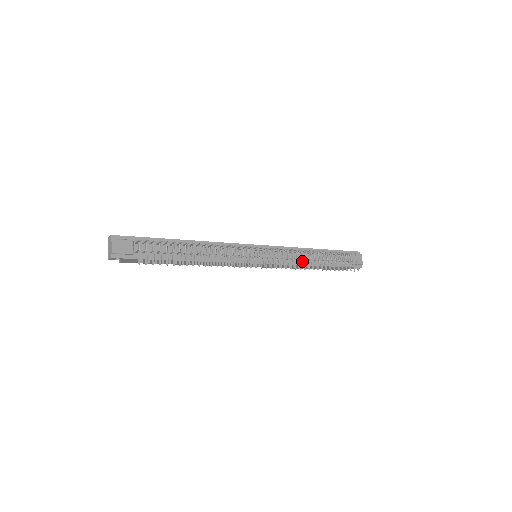
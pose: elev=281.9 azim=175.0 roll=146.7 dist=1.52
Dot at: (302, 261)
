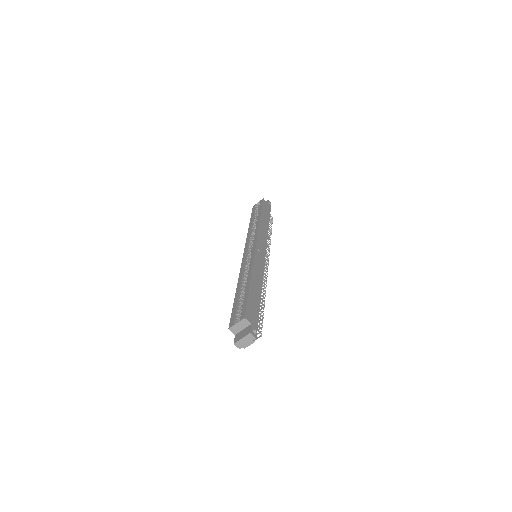
Dot at: occluded
